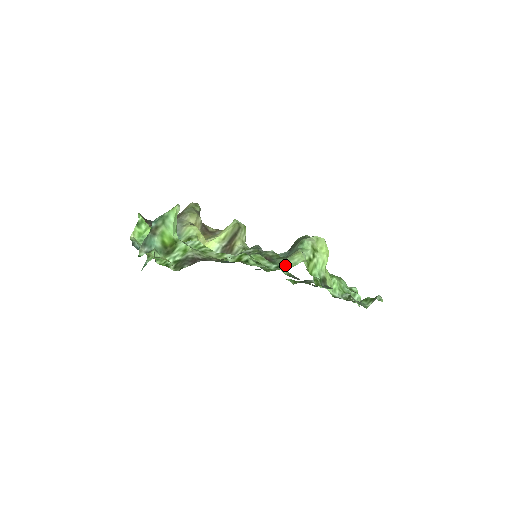
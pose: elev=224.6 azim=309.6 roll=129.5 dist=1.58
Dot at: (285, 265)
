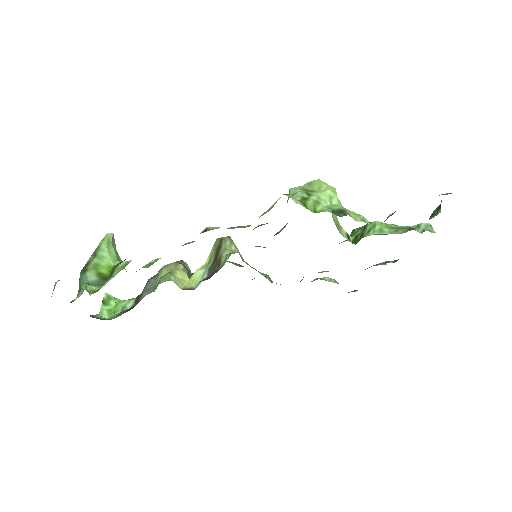
Dot at: (265, 213)
